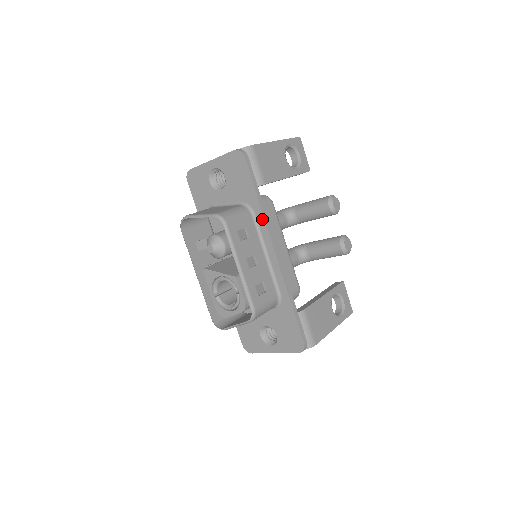
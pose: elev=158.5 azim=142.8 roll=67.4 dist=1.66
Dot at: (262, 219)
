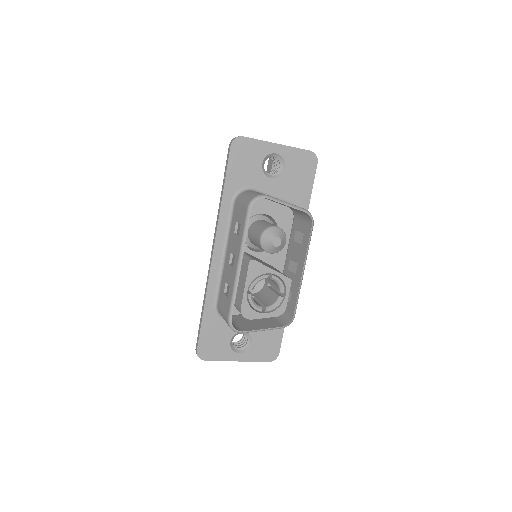
Dot at: occluded
